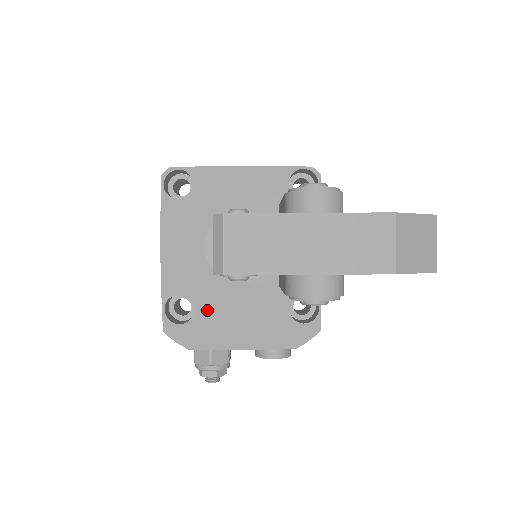
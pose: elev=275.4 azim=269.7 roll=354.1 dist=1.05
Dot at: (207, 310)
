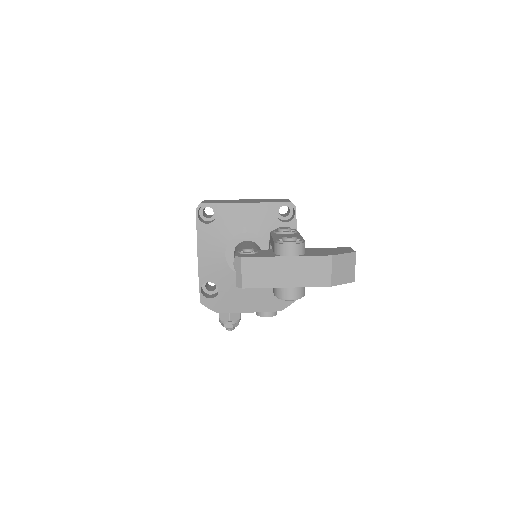
Dot at: (227, 291)
